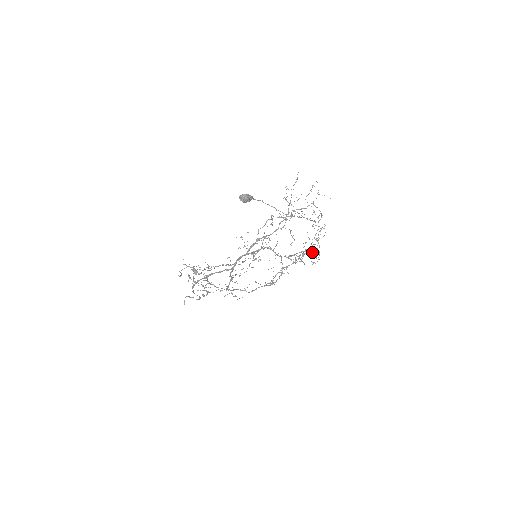
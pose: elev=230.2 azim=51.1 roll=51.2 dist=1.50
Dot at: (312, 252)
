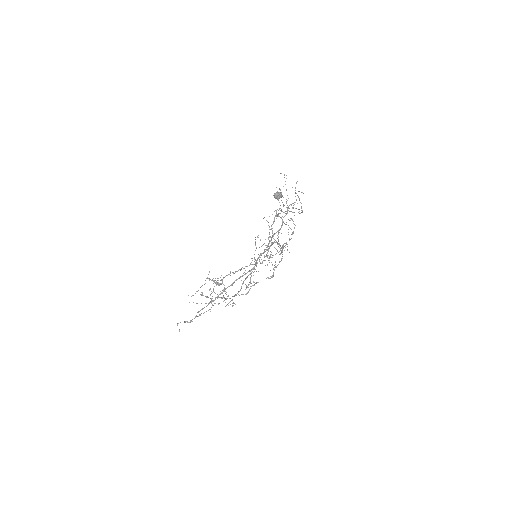
Dot at: occluded
